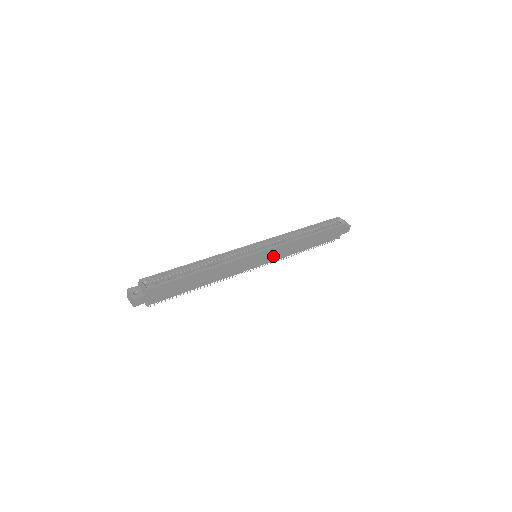
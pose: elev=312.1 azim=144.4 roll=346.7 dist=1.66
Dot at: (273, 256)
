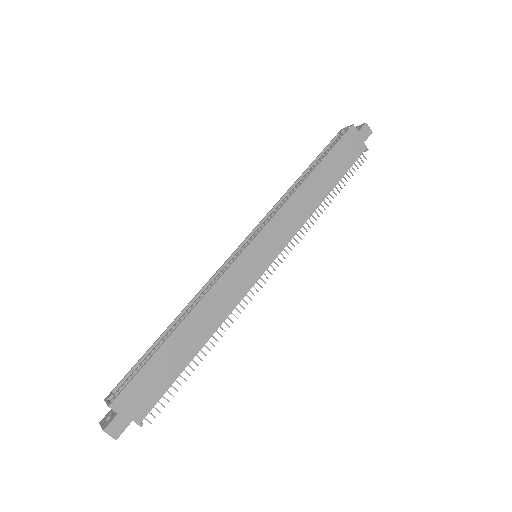
Dot at: (279, 238)
